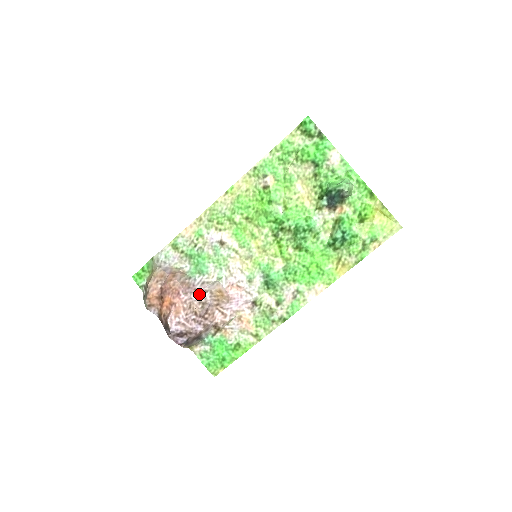
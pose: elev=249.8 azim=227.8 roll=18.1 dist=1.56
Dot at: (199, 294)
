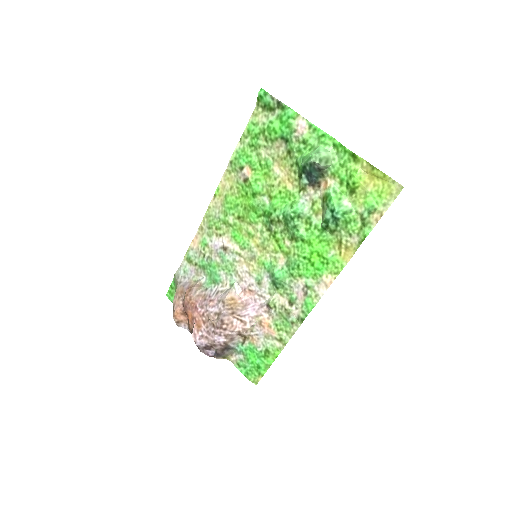
Dot at: (214, 305)
